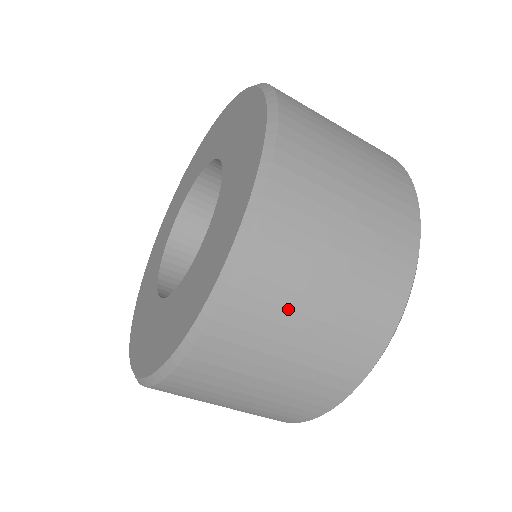
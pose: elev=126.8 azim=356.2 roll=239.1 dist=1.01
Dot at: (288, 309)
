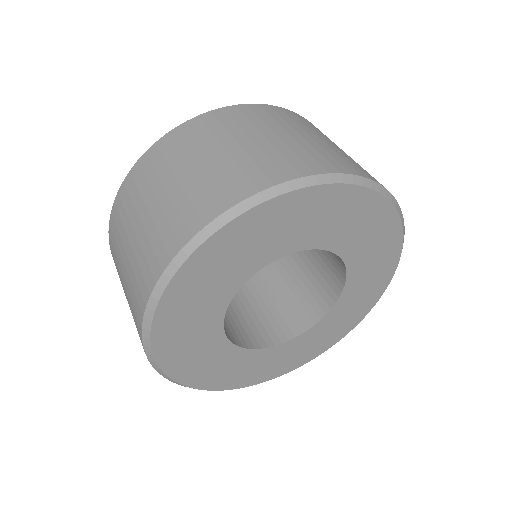
Dot at: (159, 177)
